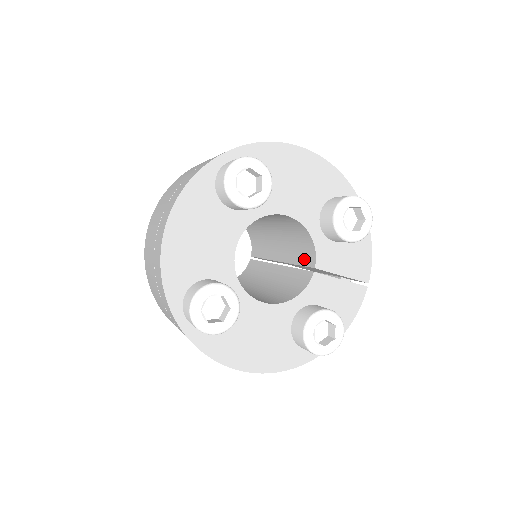
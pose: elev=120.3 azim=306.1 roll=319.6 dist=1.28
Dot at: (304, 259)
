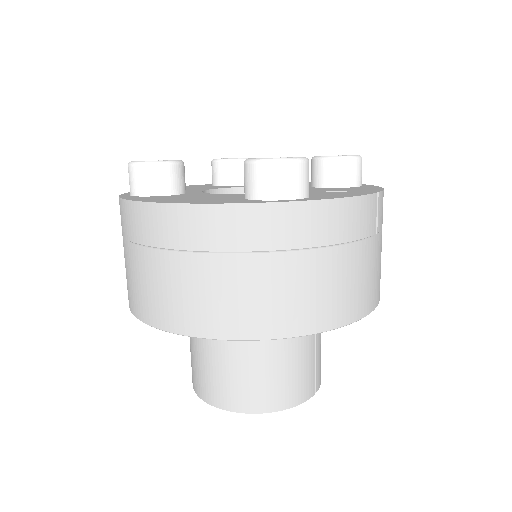
Dot at: occluded
